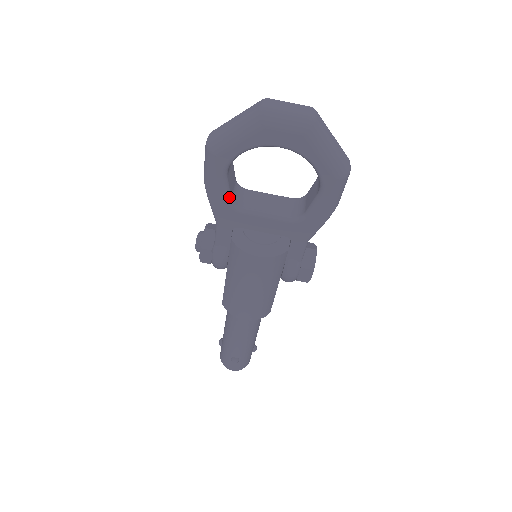
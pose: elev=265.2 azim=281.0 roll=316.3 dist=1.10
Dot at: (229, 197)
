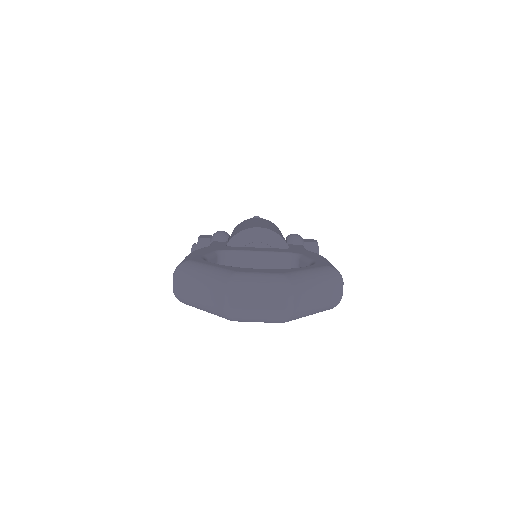
Dot at: occluded
